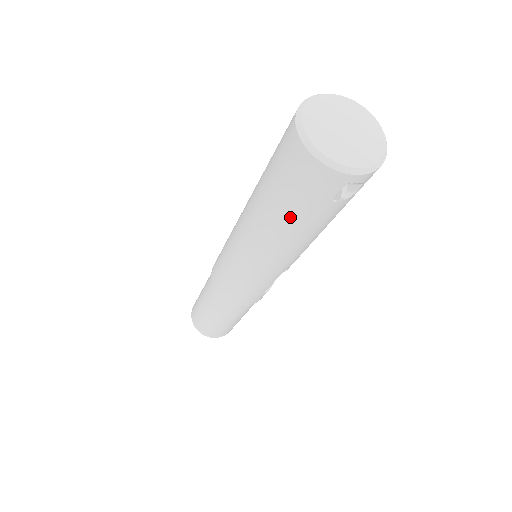
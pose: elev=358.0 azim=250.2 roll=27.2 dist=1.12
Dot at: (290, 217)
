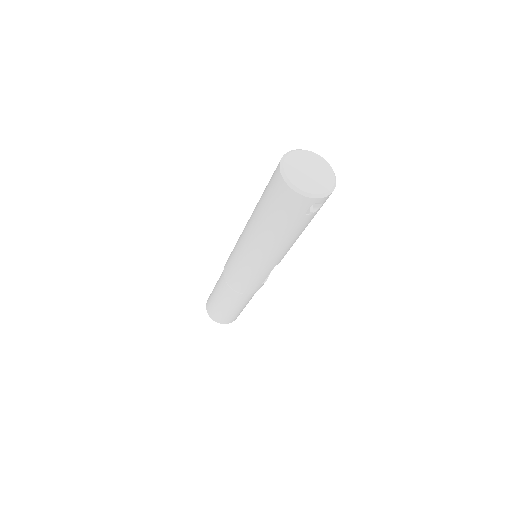
Dot at: (280, 226)
